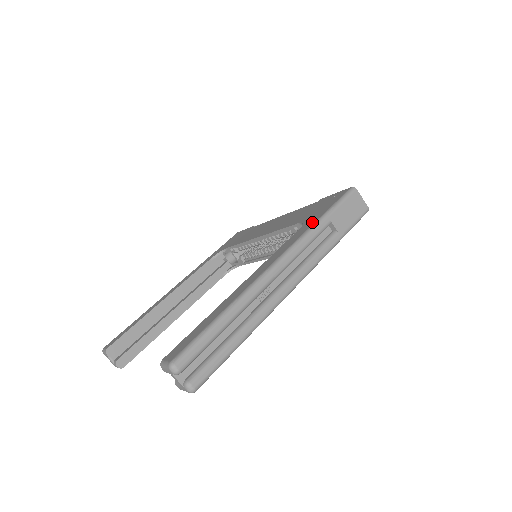
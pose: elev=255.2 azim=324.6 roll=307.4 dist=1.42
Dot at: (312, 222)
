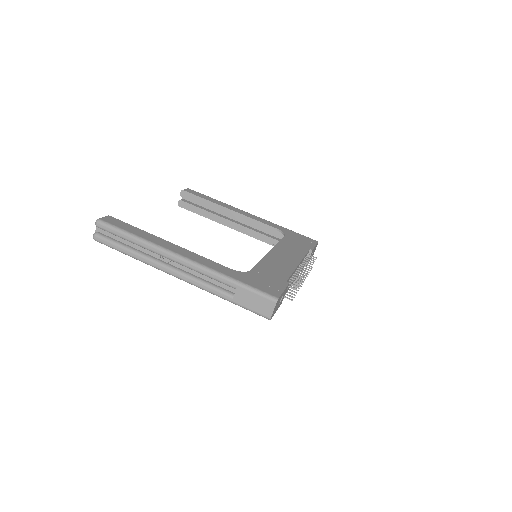
Dot at: (233, 275)
